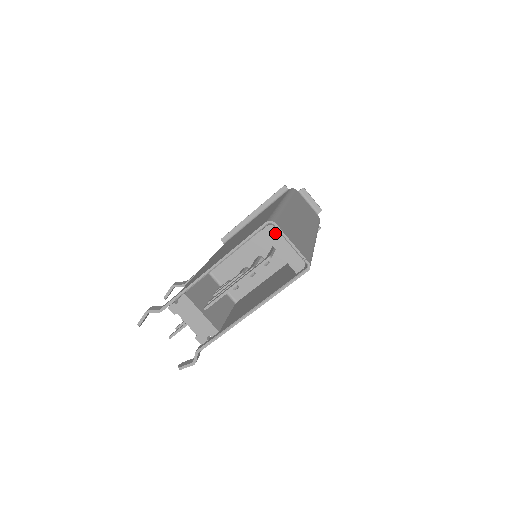
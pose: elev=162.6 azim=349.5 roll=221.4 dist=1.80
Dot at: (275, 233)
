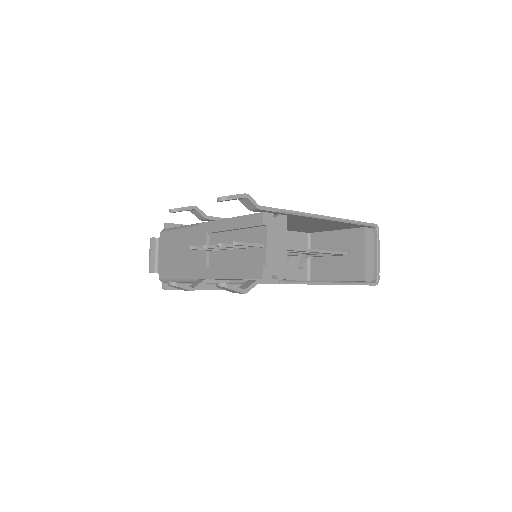
Dot at: (371, 238)
